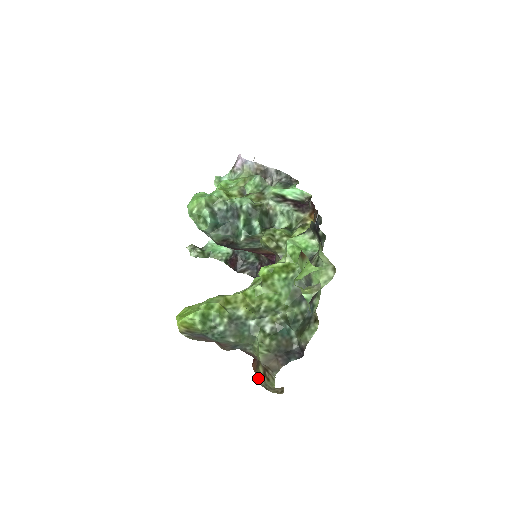
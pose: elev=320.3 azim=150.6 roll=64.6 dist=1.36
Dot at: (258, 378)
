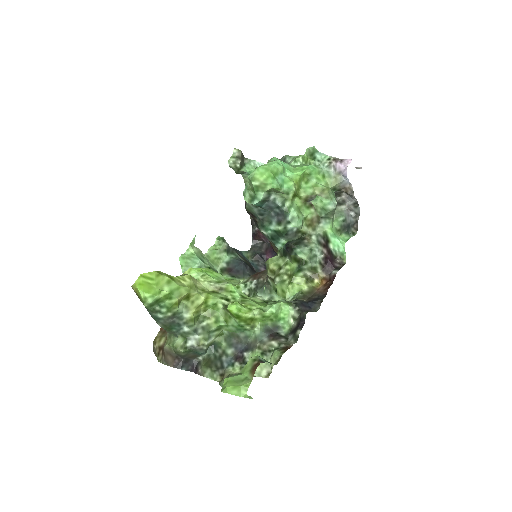
Dot at: (156, 340)
